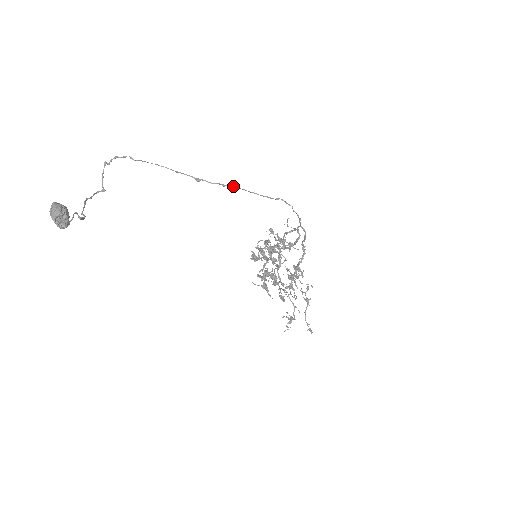
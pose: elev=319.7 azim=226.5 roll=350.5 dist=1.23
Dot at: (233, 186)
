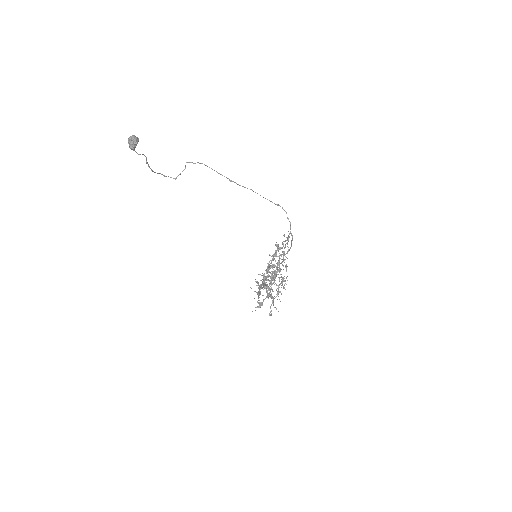
Dot at: (251, 189)
